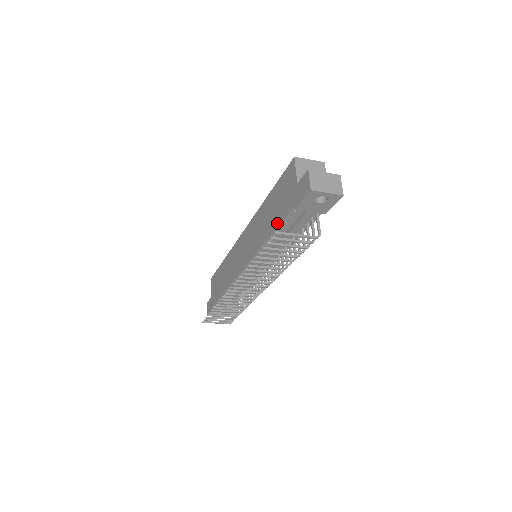
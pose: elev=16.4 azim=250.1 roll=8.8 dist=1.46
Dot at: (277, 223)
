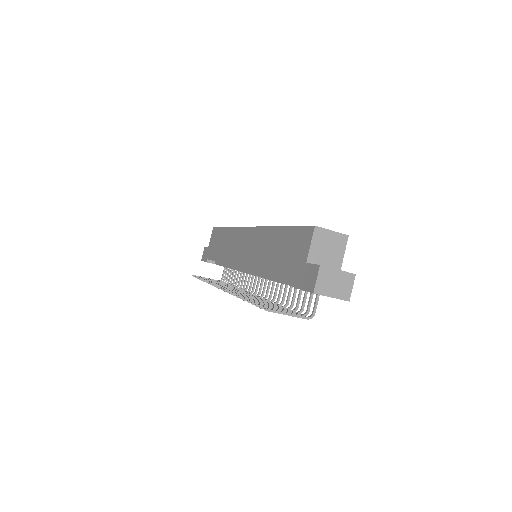
Dot at: (277, 274)
